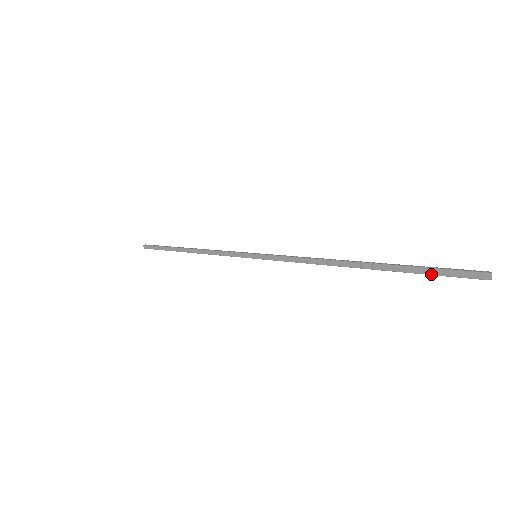
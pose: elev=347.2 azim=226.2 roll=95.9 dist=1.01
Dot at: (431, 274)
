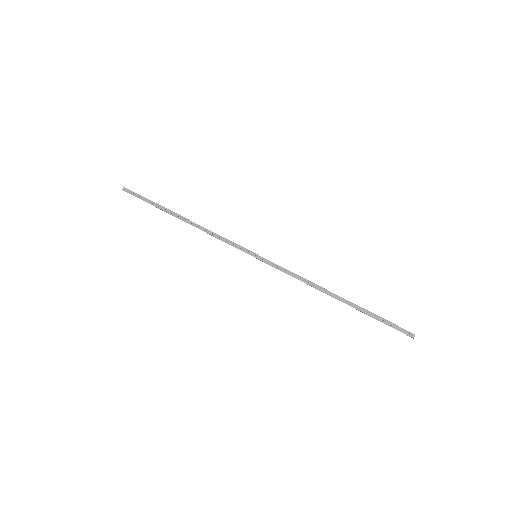
Dot at: (384, 322)
